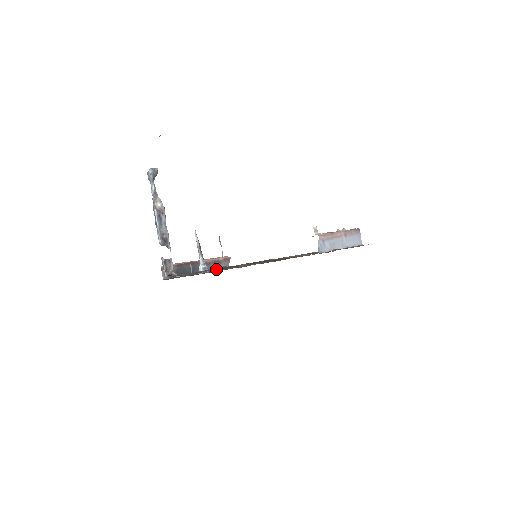
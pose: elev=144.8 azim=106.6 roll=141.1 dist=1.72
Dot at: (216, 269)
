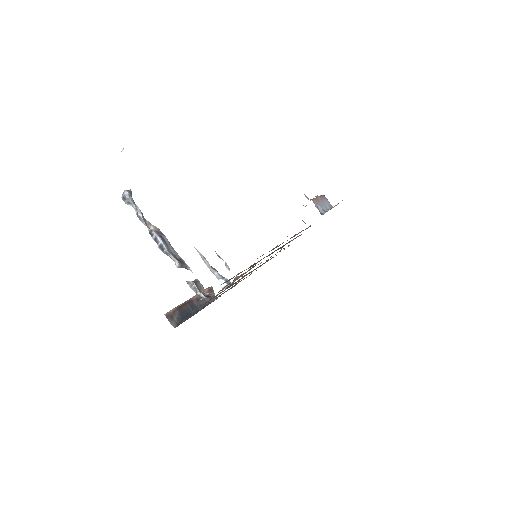
Dot at: occluded
